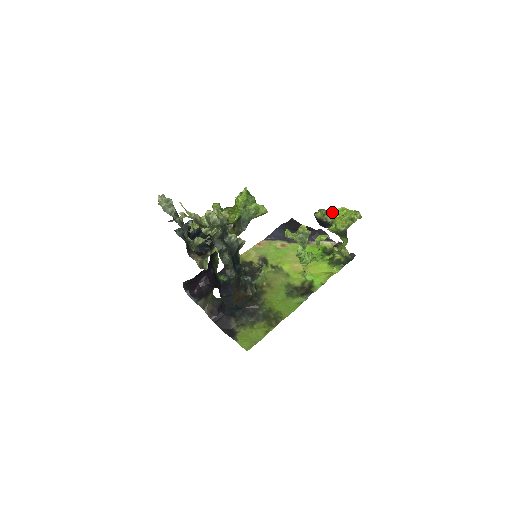
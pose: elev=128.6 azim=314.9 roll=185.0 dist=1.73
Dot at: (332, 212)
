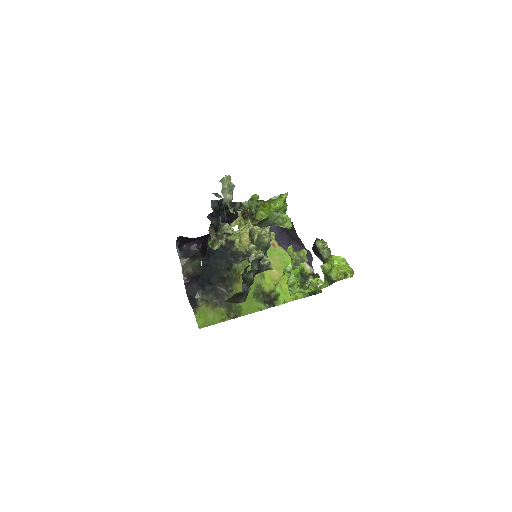
Dot at: (334, 256)
